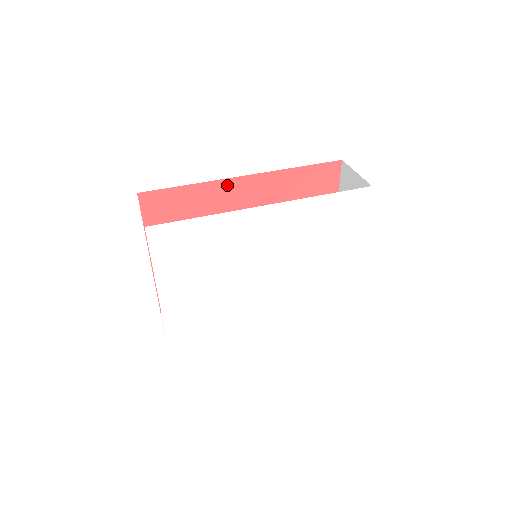
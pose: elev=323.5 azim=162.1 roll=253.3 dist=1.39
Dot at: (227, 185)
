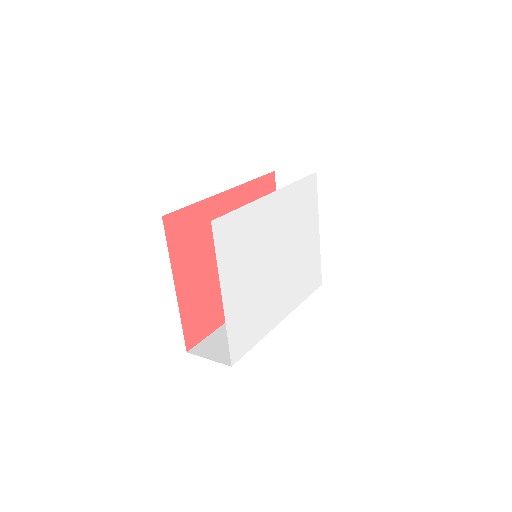
Dot at: (217, 201)
